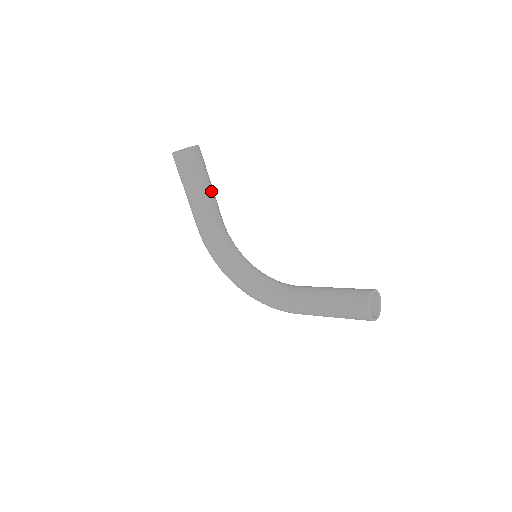
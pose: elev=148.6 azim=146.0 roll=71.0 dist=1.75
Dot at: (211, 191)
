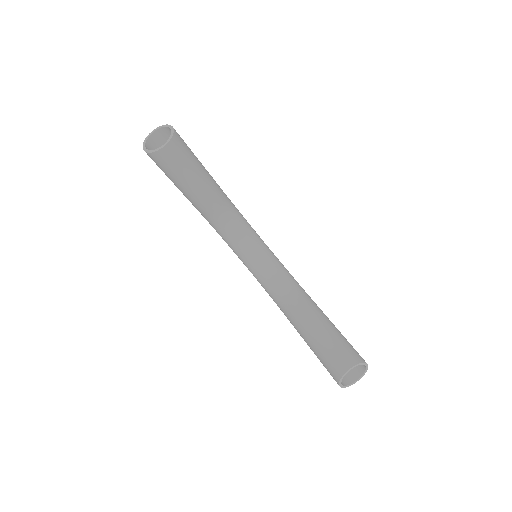
Dot at: (200, 183)
